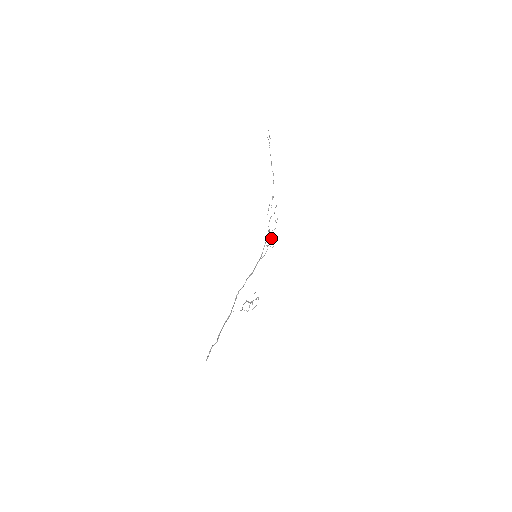
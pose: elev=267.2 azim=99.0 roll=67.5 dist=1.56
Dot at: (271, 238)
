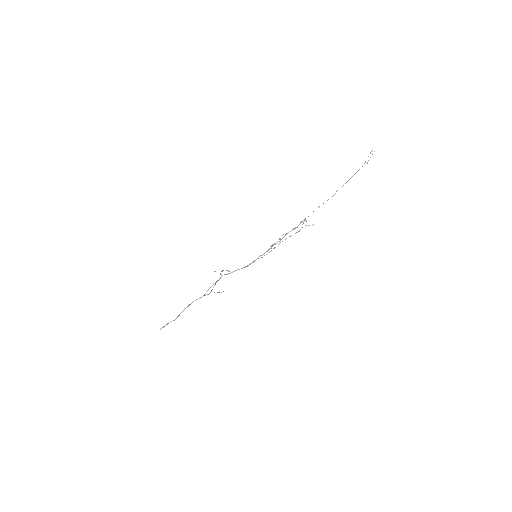
Dot at: occluded
